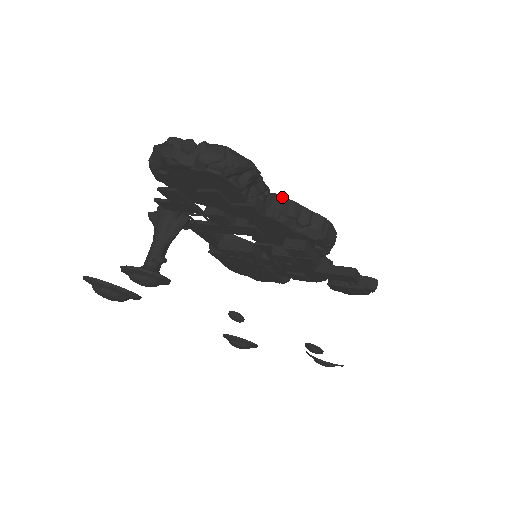
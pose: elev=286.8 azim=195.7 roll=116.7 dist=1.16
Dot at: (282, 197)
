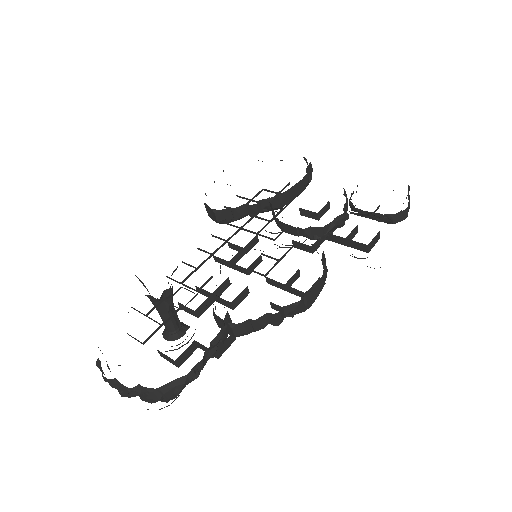
Dot at: (240, 324)
